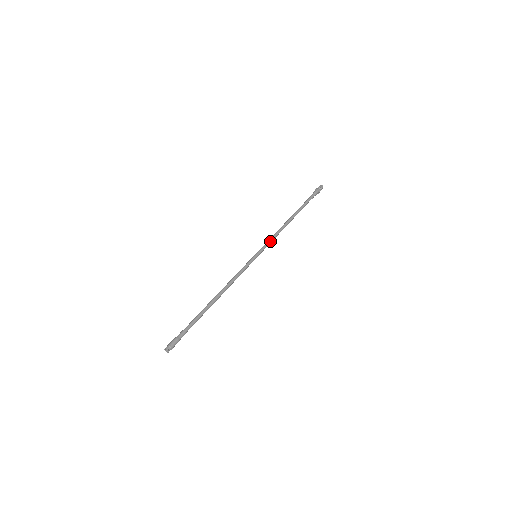
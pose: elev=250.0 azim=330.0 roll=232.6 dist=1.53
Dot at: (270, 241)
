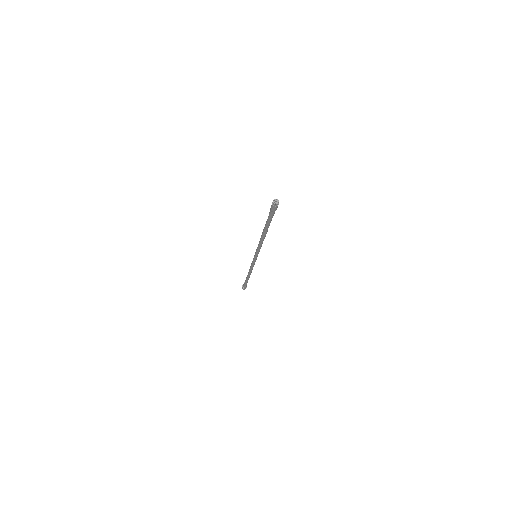
Dot at: occluded
